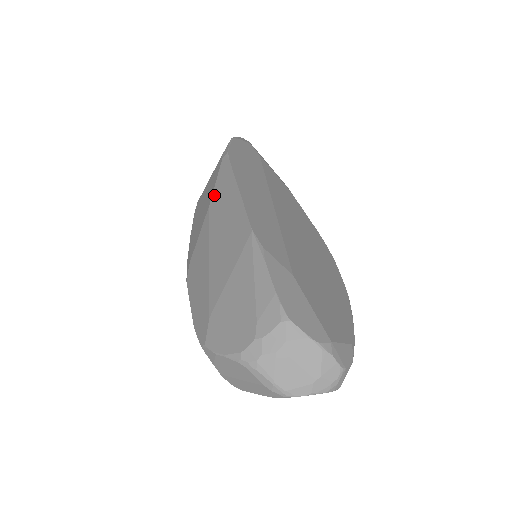
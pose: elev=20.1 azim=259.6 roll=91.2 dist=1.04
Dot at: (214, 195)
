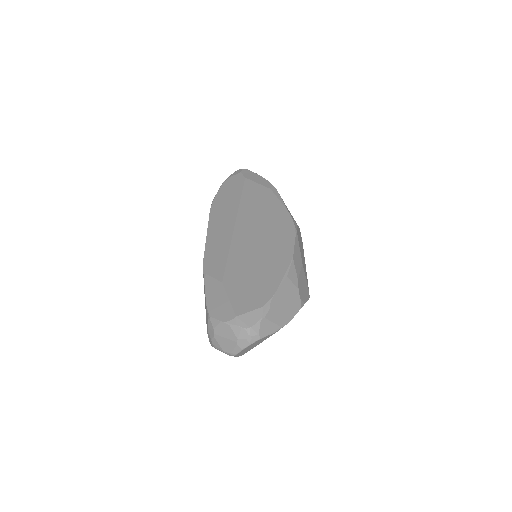
Dot at: occluded
